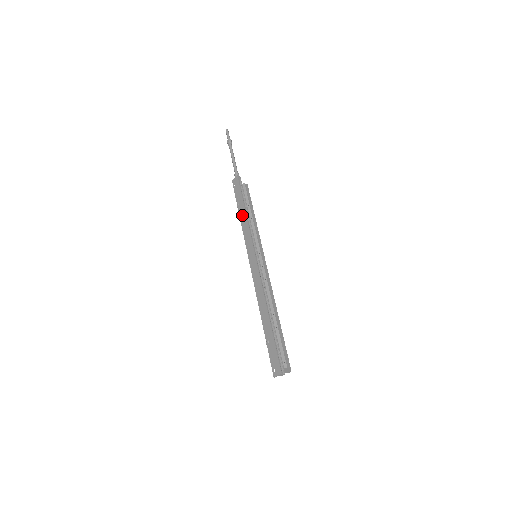
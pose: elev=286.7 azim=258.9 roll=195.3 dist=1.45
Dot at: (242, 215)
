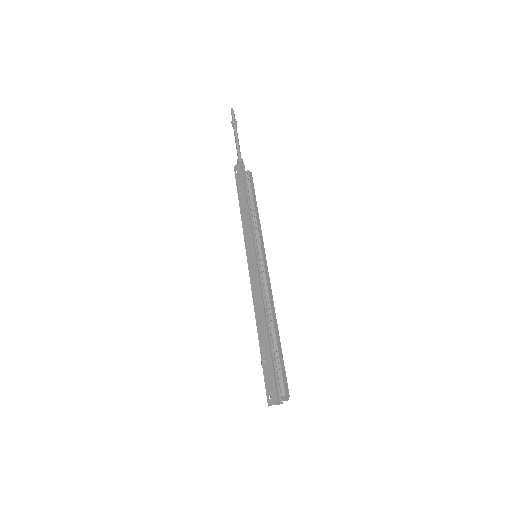
Dot at: (243, 207)
